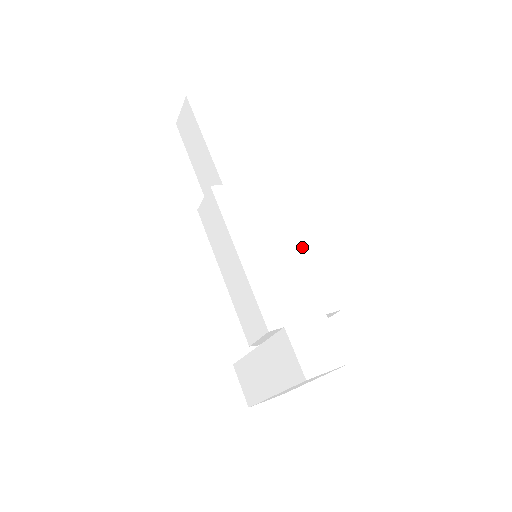
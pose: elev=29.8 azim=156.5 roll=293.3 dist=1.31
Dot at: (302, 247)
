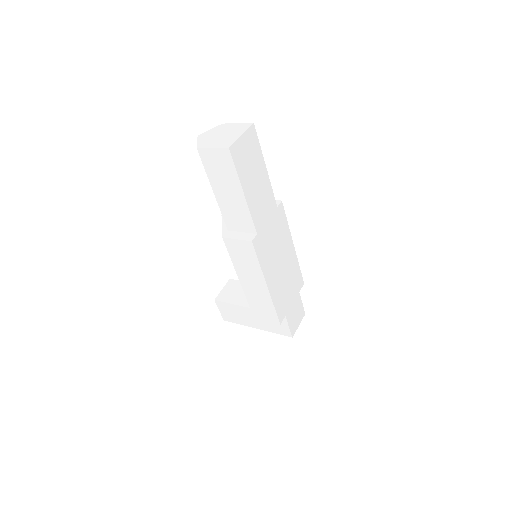
Dot at: (291, 253)
